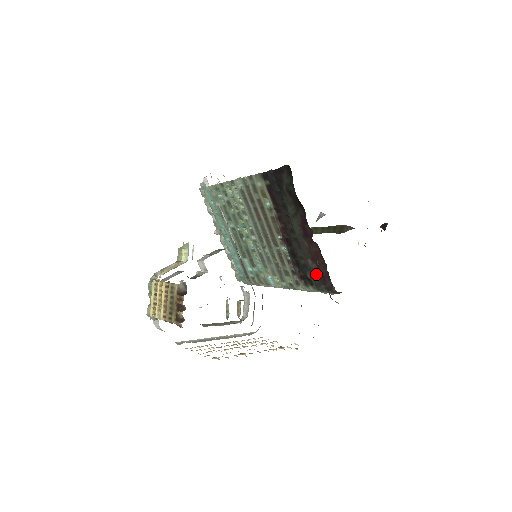
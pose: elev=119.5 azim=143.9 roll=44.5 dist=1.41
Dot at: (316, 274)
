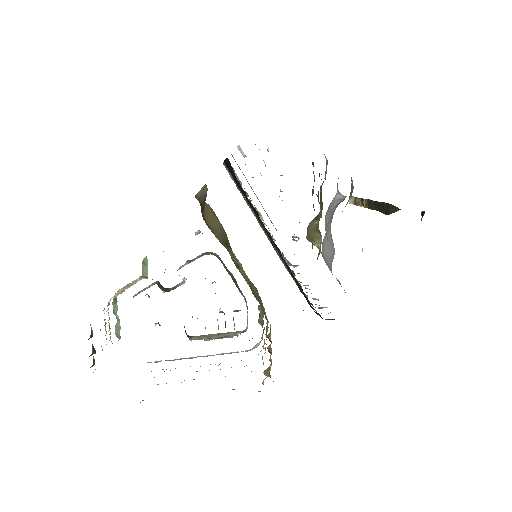
Dot at: (302, 292)
